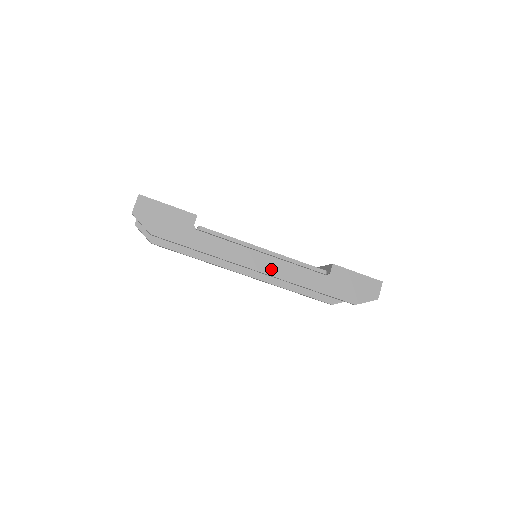
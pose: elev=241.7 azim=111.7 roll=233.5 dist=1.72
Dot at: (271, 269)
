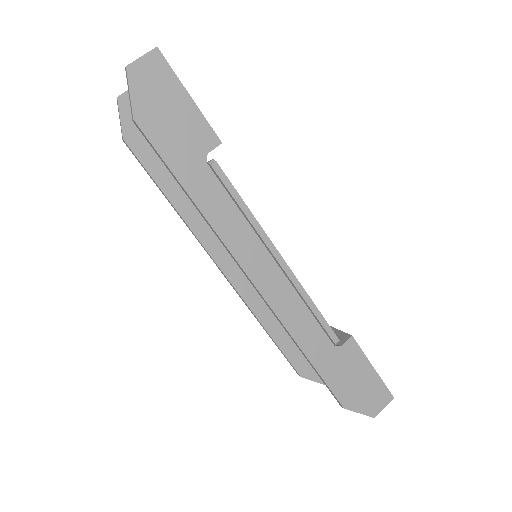
Dot at: (271, 290)
